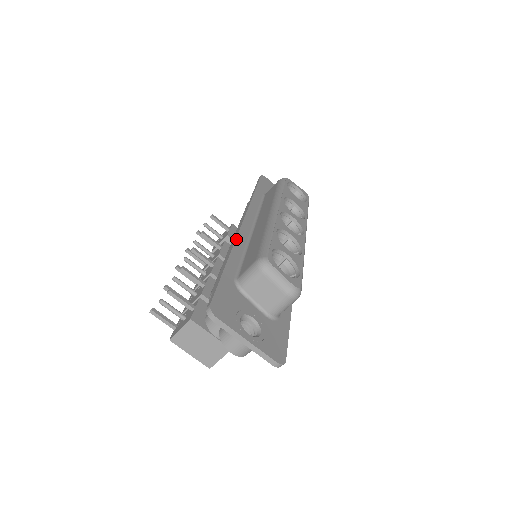
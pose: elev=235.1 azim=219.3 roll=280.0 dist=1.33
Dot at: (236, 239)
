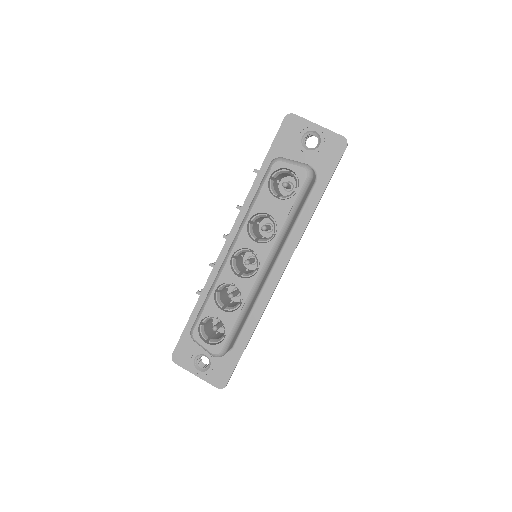
Dot at: (210, 274)
